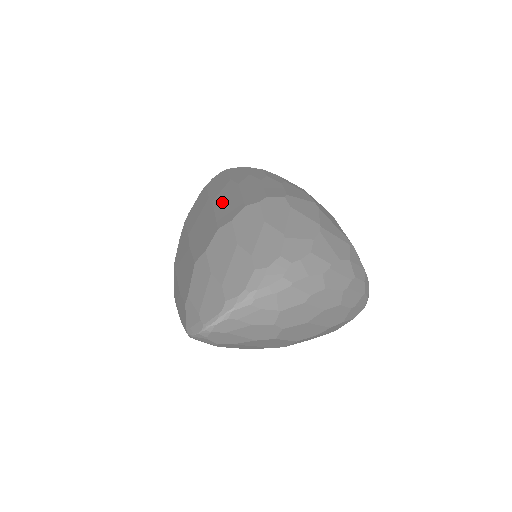
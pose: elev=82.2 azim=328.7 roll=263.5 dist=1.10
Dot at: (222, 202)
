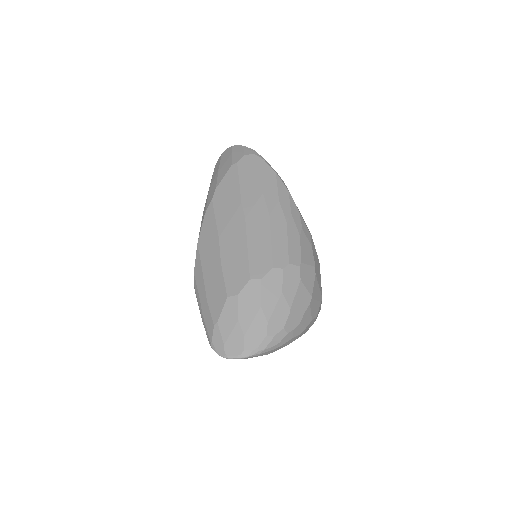
Dot at: (254, 234)
